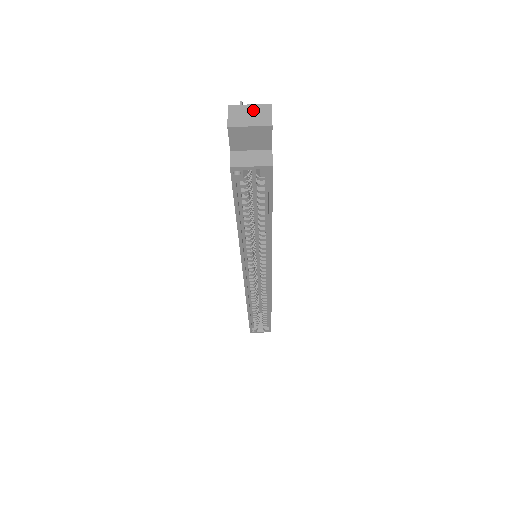
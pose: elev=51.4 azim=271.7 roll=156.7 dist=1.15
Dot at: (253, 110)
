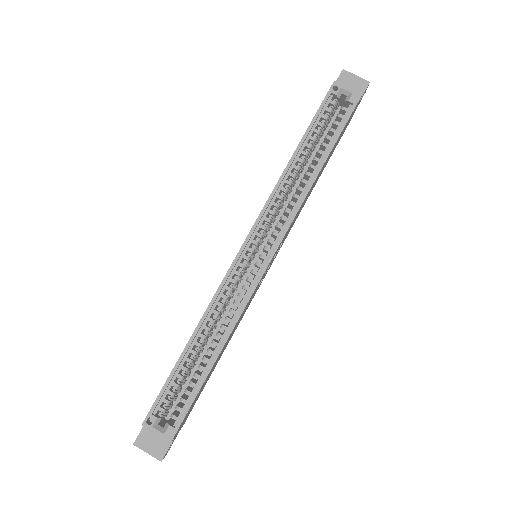
Dot at: occluded
